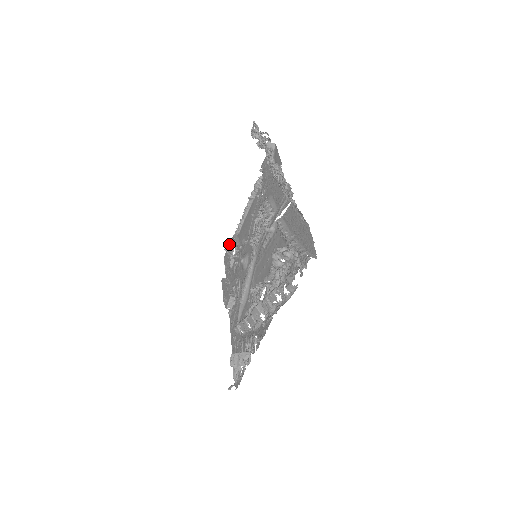
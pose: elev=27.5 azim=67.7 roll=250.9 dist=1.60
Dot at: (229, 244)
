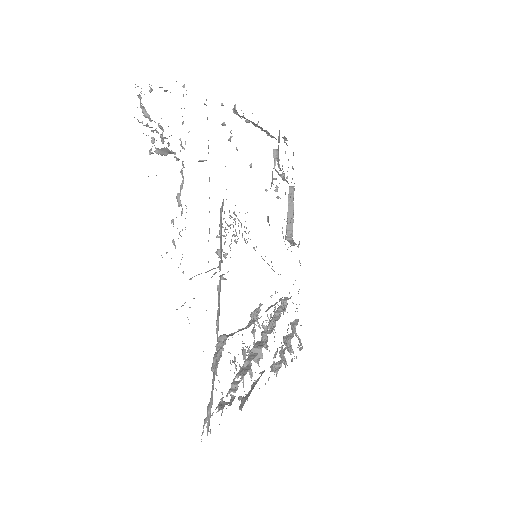
Dot at: (284, 136)
